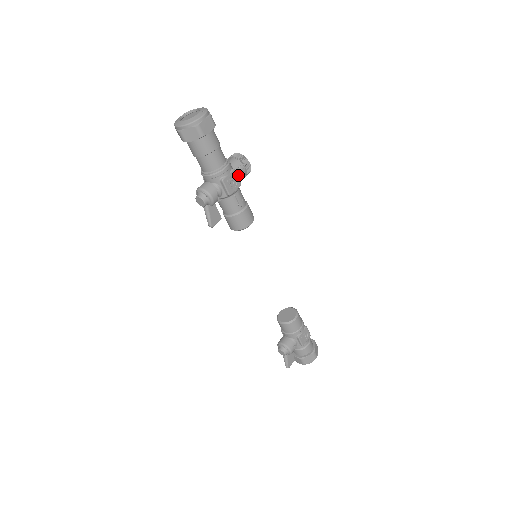
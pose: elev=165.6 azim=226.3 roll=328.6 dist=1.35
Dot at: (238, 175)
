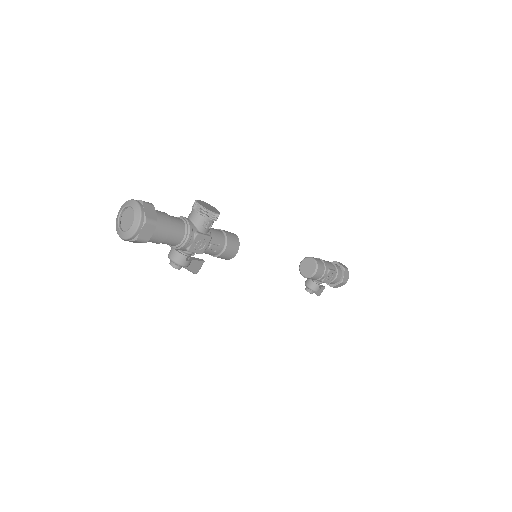
Dot at: (205, 230)
